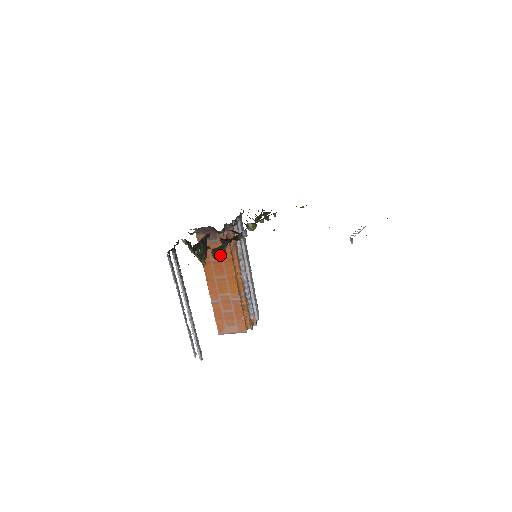
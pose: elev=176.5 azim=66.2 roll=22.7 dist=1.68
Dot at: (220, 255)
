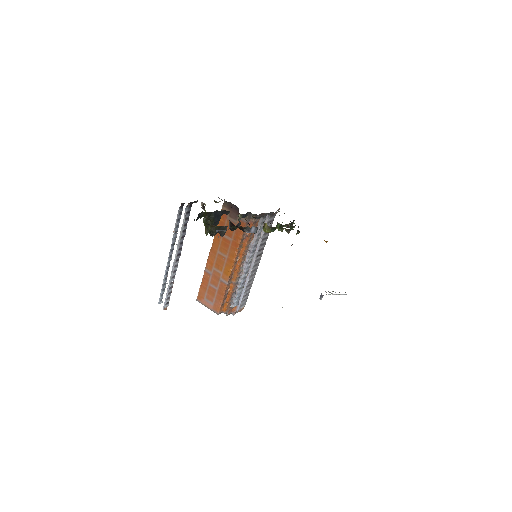
Dot at: (232, 235)
